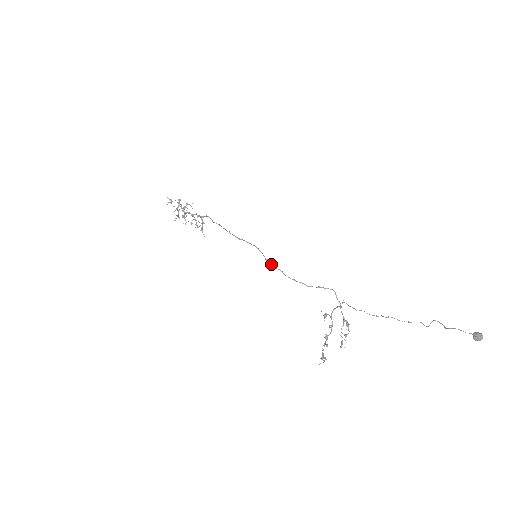
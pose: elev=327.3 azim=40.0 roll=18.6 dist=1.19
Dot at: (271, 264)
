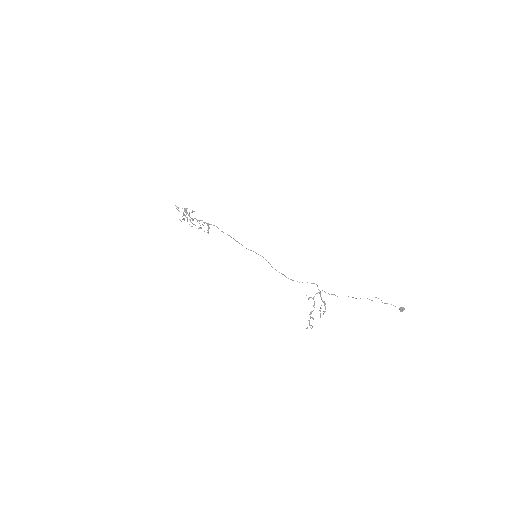
Dot at: (276, 270)
